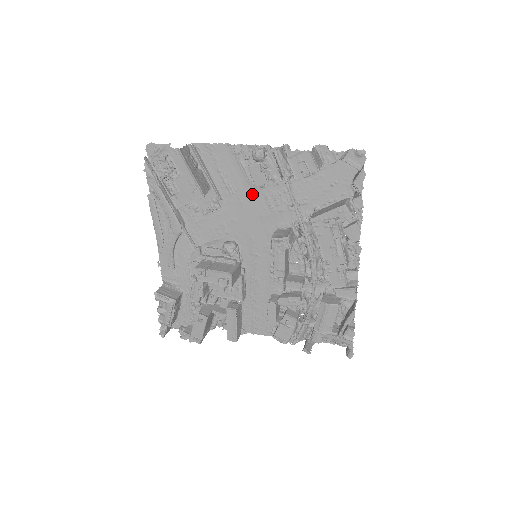
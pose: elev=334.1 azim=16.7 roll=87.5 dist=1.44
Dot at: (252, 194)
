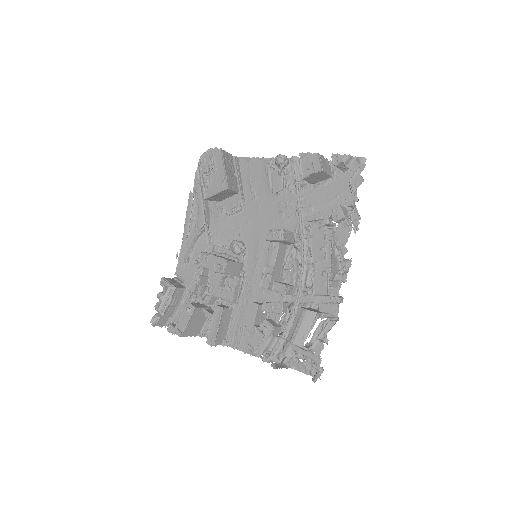
Dot at: (269, 201)
